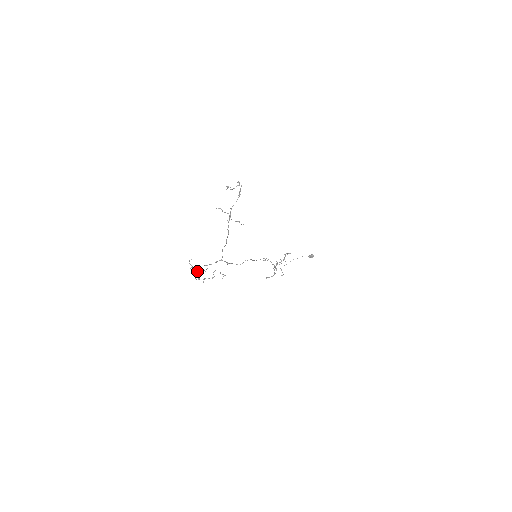
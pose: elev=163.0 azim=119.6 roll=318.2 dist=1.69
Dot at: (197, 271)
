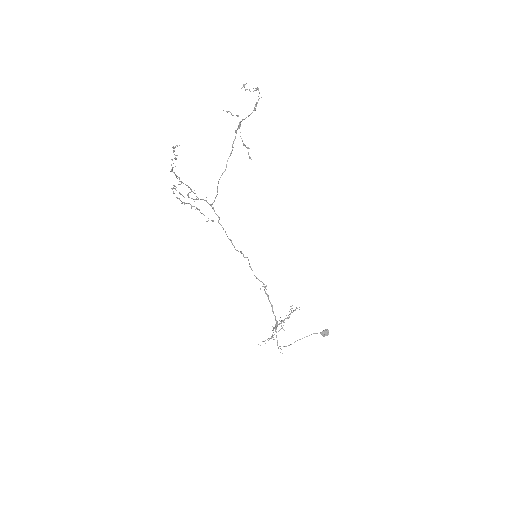
Dot at: (179, 177)
